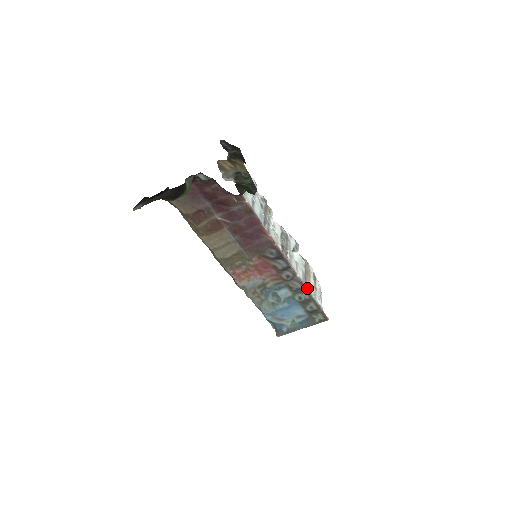
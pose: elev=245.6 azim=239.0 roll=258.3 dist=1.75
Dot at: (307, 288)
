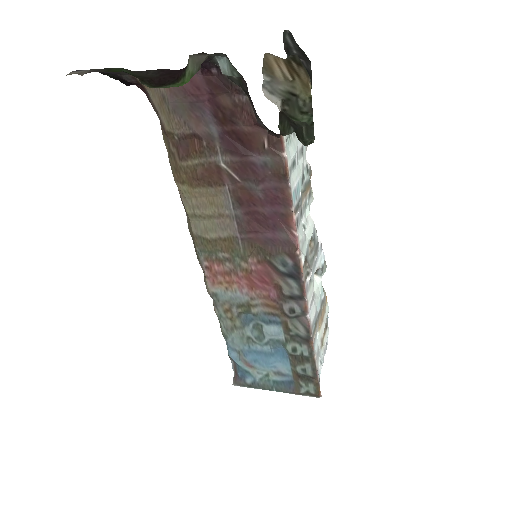
Dot at: (313, 340)
